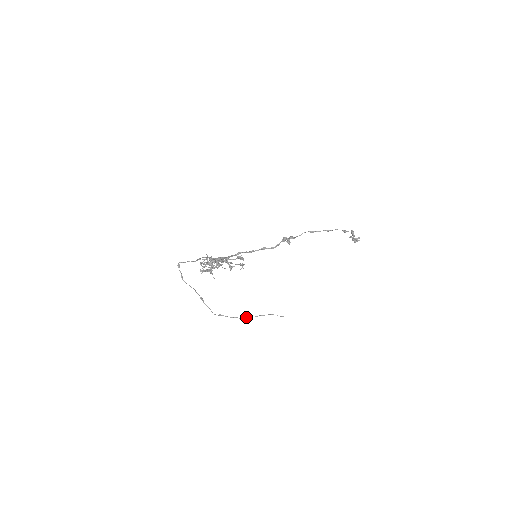
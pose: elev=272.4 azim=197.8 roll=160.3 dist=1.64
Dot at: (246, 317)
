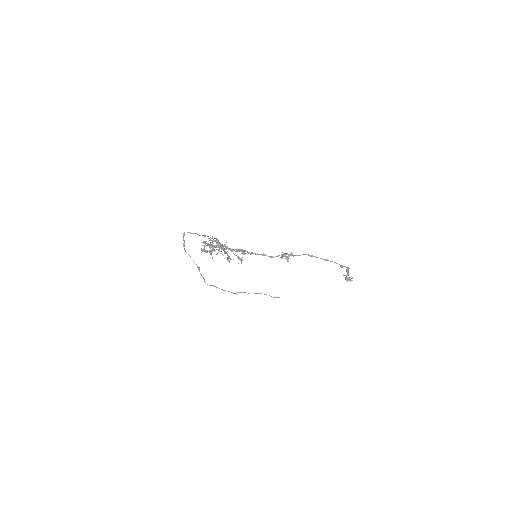
Dot at: (239, 292)
